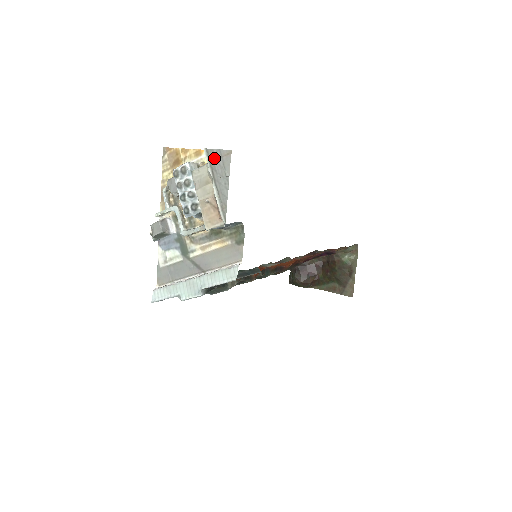
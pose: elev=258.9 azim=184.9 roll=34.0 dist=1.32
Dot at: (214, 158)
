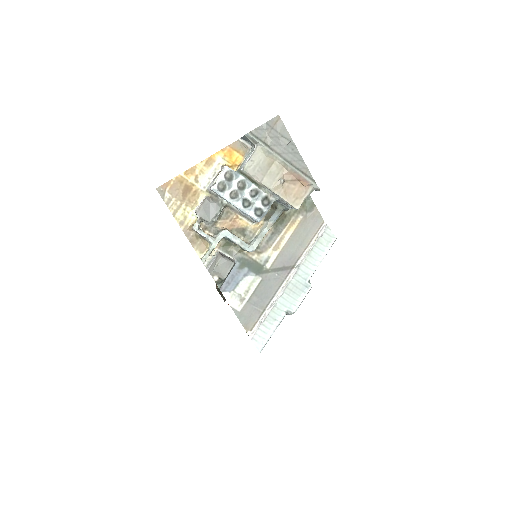
Dot at: (265, 135)
